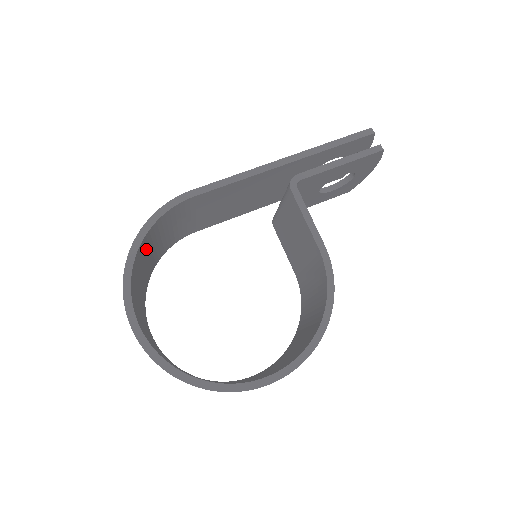
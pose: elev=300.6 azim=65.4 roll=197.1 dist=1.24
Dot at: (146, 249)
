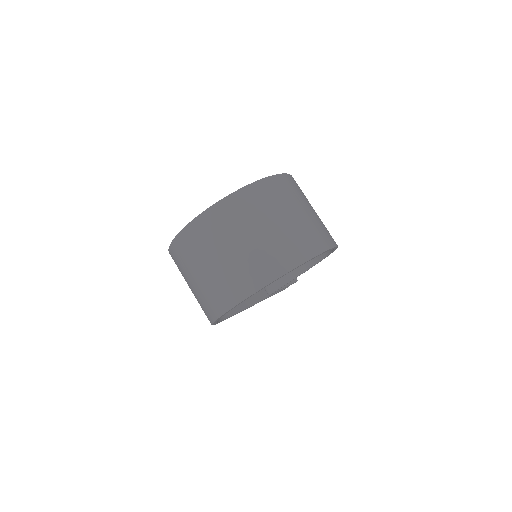
Dot at: occluded
